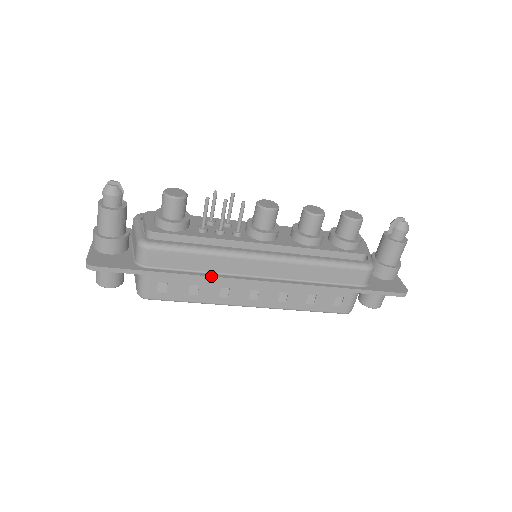
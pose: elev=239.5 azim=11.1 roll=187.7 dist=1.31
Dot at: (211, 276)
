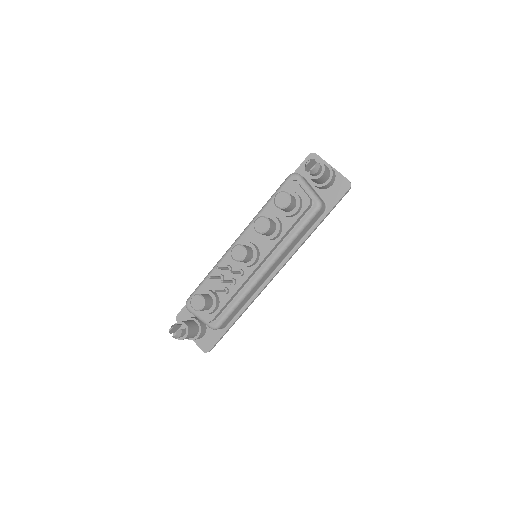
Dot at: (254, 299)
